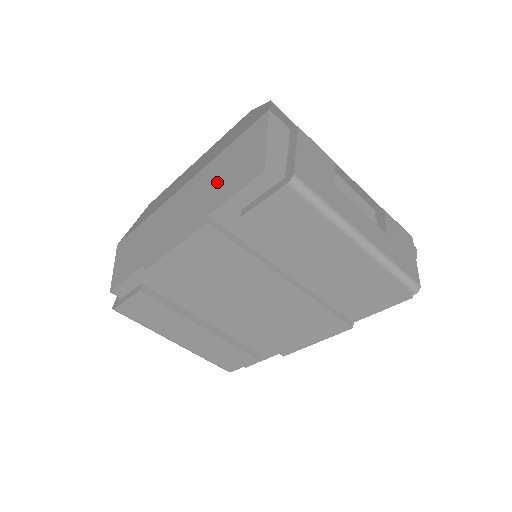
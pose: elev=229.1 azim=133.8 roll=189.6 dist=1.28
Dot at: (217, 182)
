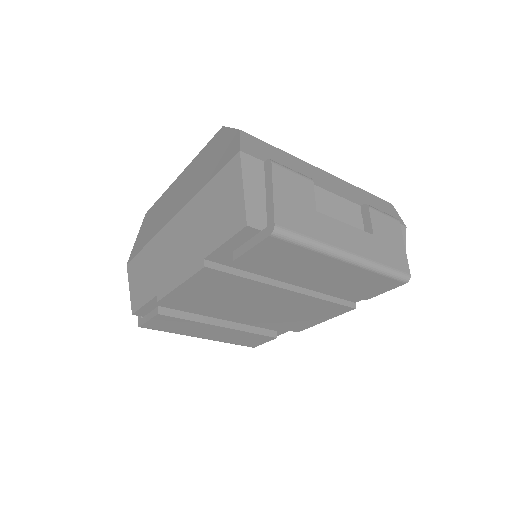
Dot at: (205, 223)
